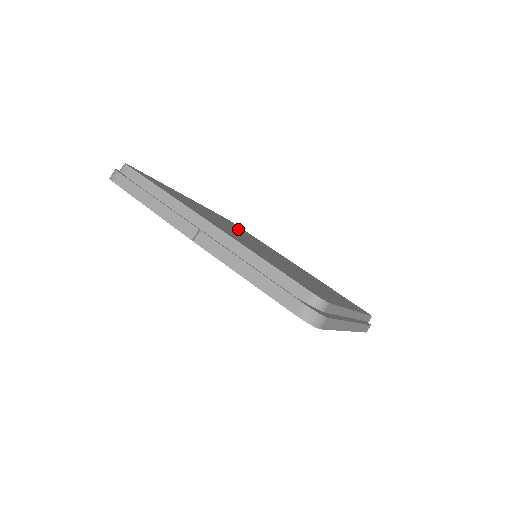
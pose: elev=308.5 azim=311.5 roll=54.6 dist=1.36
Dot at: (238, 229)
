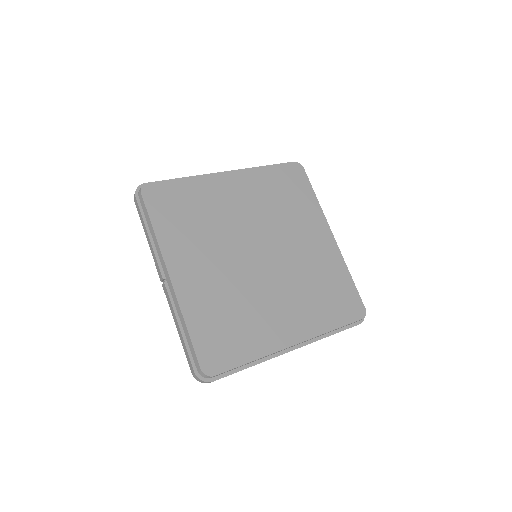
Dot at: (270, 206)
